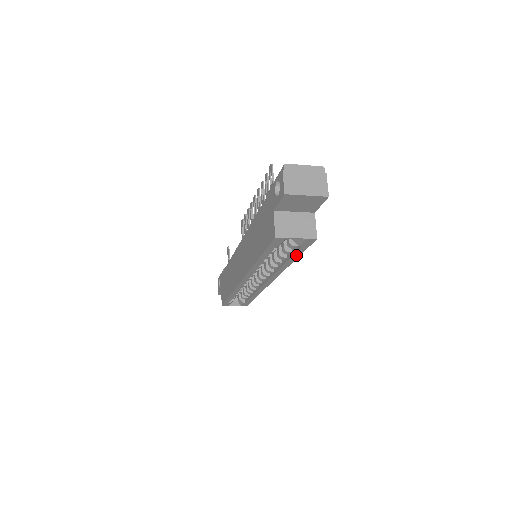
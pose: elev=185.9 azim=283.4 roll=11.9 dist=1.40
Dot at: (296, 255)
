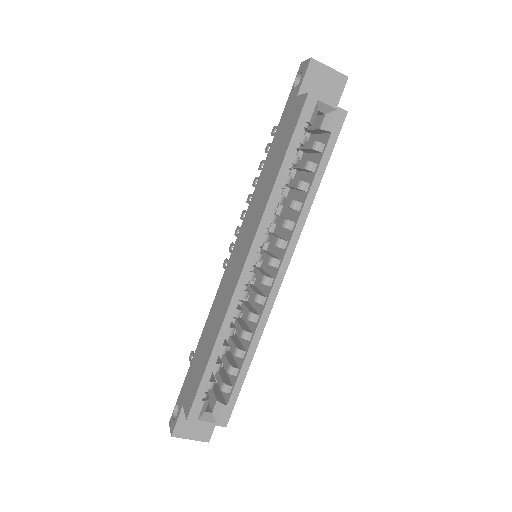
Dot at: (323, 165)
